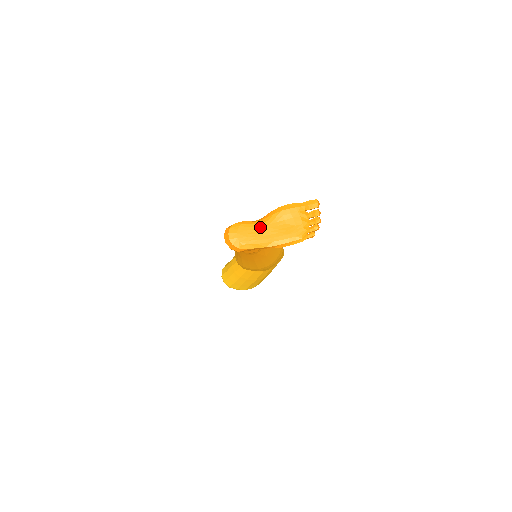
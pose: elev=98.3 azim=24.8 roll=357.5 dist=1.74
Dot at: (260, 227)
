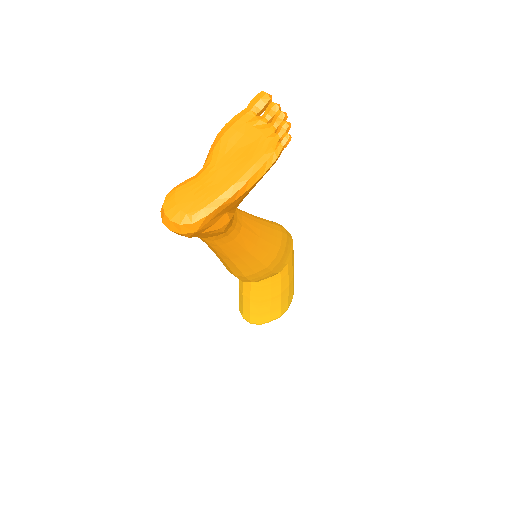
Dot at: (205, 176)
